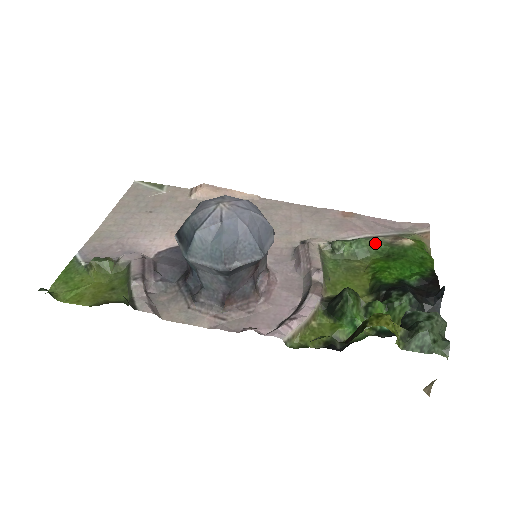
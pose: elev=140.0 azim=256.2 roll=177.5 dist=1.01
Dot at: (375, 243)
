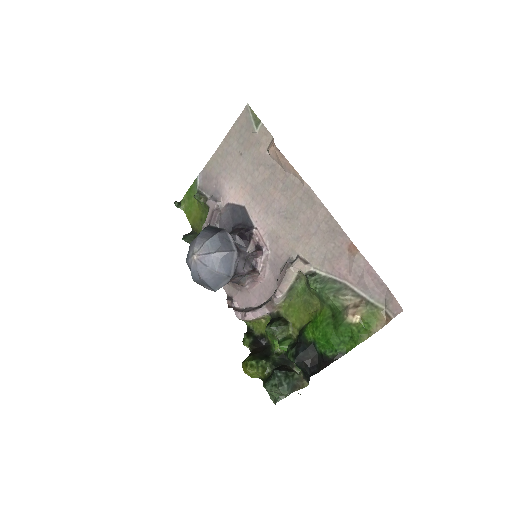
Dot at: (331, 300)
